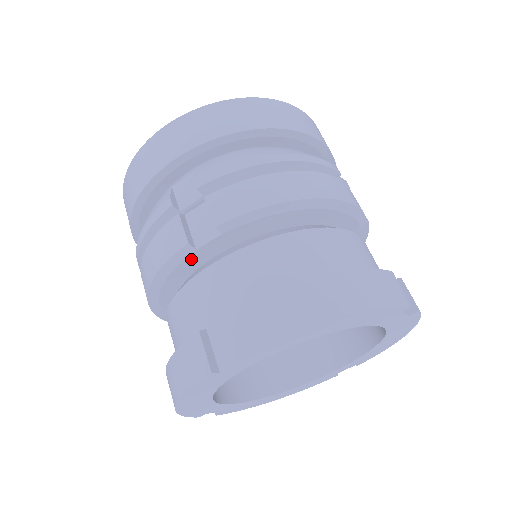
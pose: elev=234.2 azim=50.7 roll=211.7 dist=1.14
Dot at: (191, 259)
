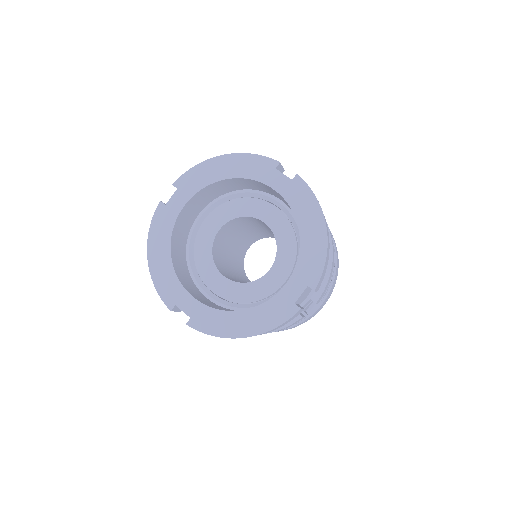
Dot at: occluded
